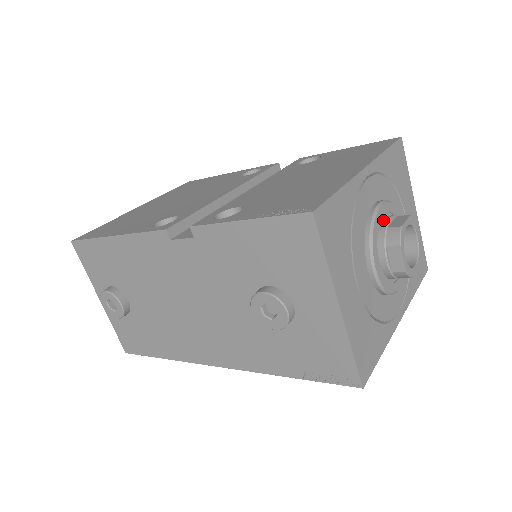
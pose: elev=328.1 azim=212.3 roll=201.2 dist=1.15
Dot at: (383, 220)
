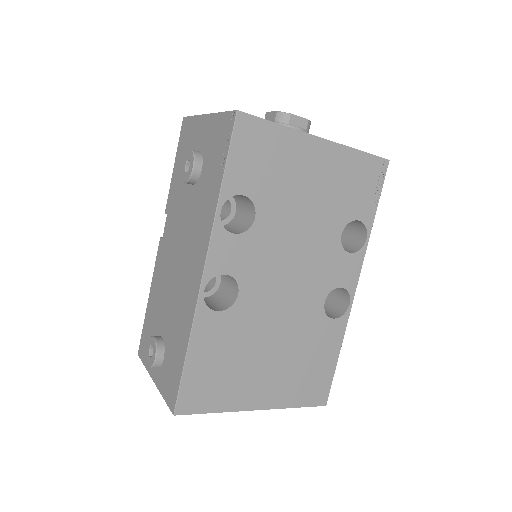
Dot at: occluded
